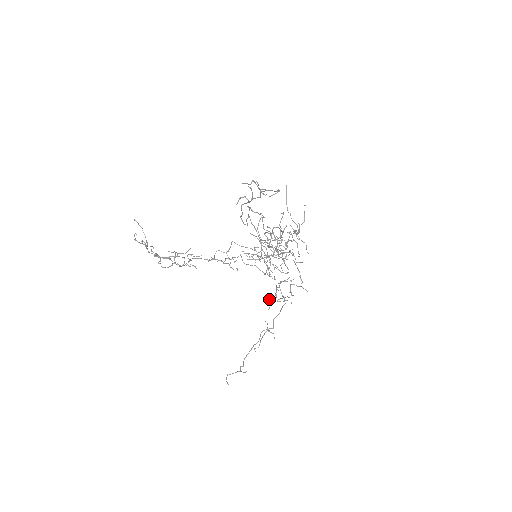
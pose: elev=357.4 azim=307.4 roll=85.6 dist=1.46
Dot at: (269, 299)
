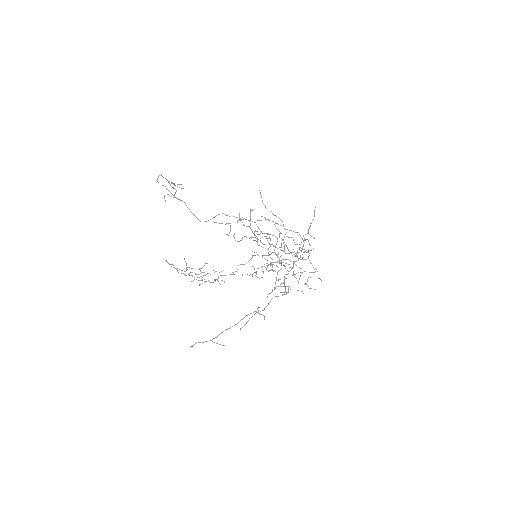
Dot at: (272, 290)
